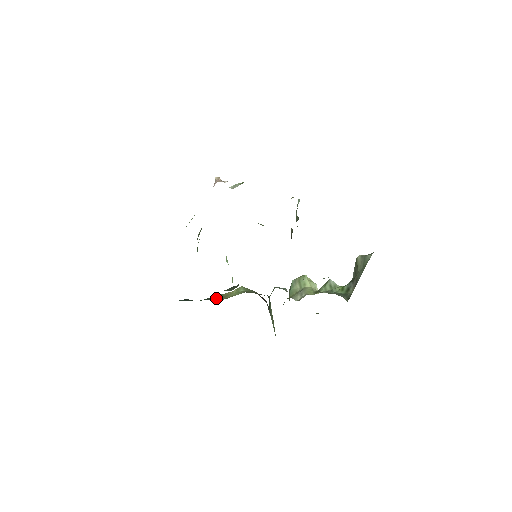
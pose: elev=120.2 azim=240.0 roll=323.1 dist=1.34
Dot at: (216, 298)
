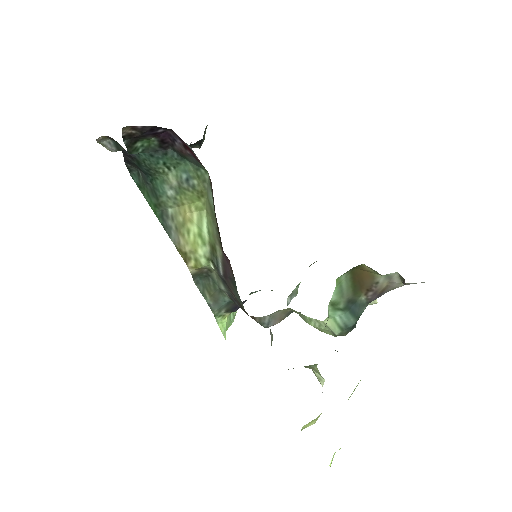
Dot at: (173, 232)
